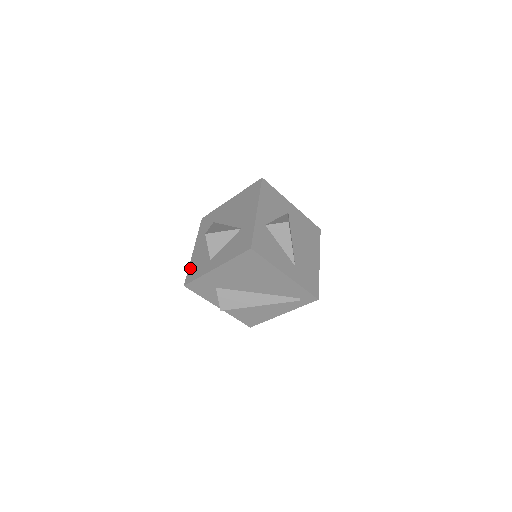
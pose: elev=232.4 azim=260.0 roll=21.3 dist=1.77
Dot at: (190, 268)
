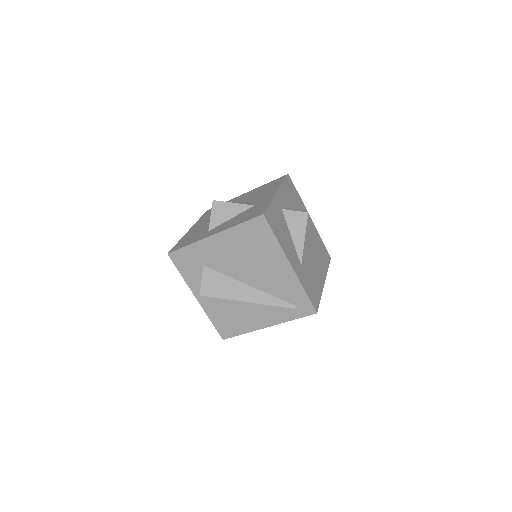
Dot at: (180, 241)
